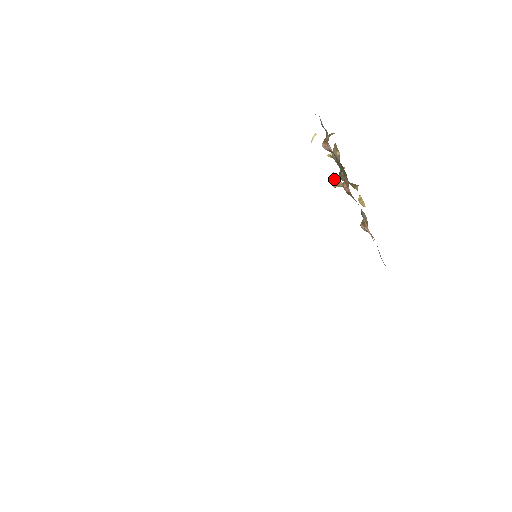
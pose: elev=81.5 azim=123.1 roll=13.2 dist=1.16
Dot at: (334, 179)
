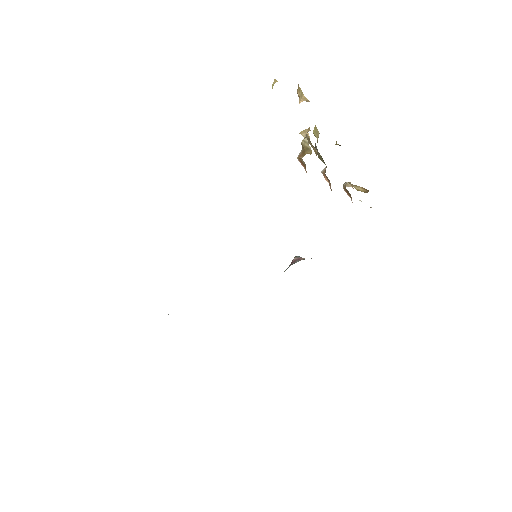
Dot at: (302, 101)
